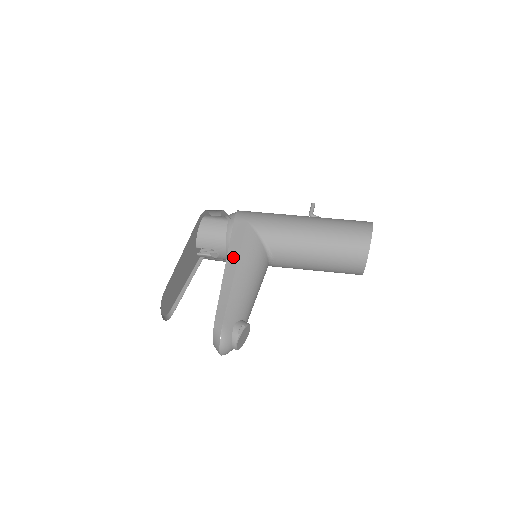
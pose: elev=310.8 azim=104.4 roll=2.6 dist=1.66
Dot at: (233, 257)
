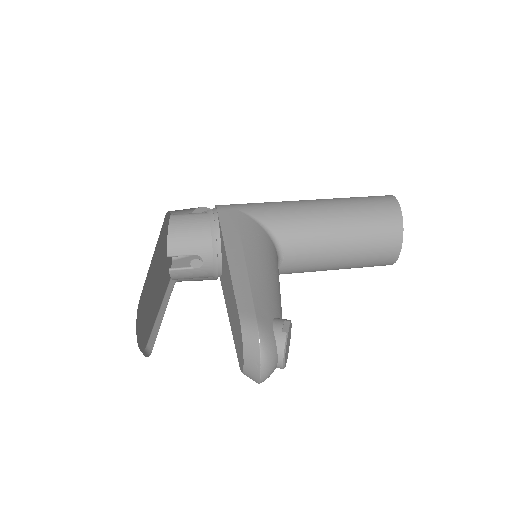
Dot at: (234, 244)
